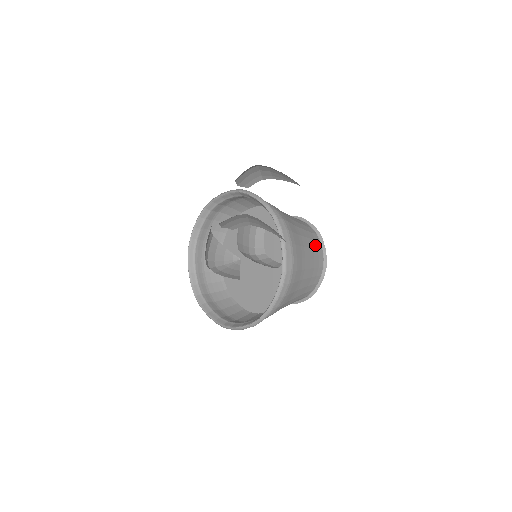
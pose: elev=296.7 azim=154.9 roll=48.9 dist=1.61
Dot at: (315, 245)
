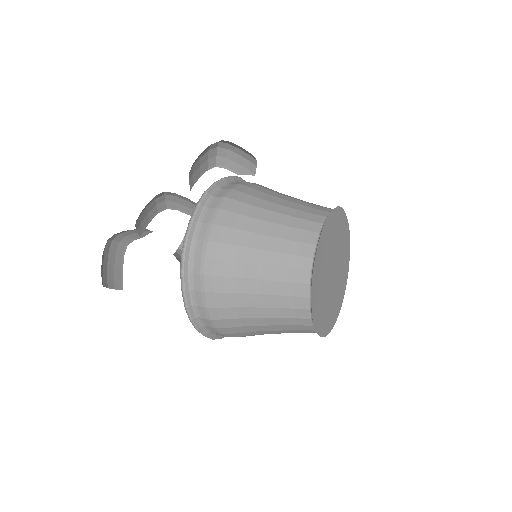
Dot at: (297, 236)
